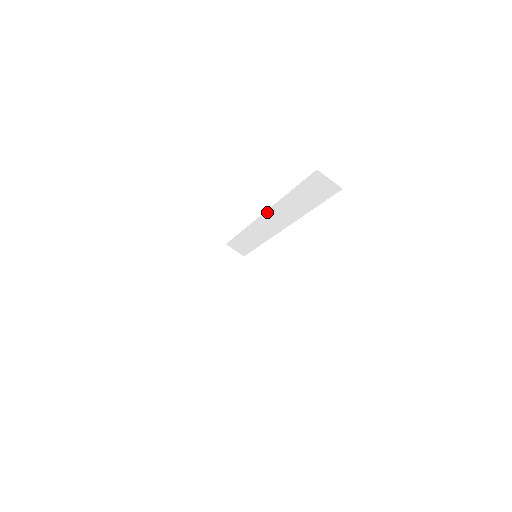
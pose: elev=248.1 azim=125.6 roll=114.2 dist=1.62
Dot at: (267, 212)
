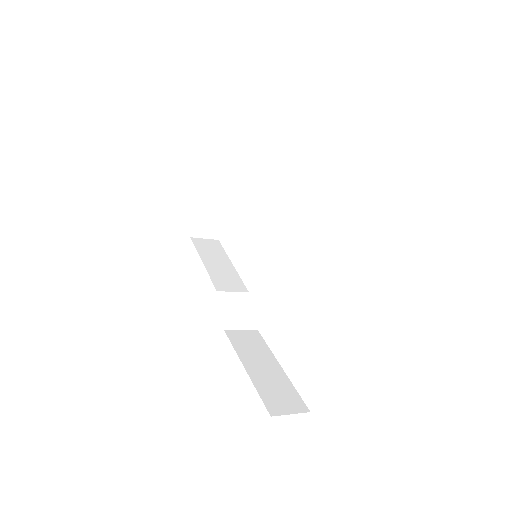
Dot at: occluded
